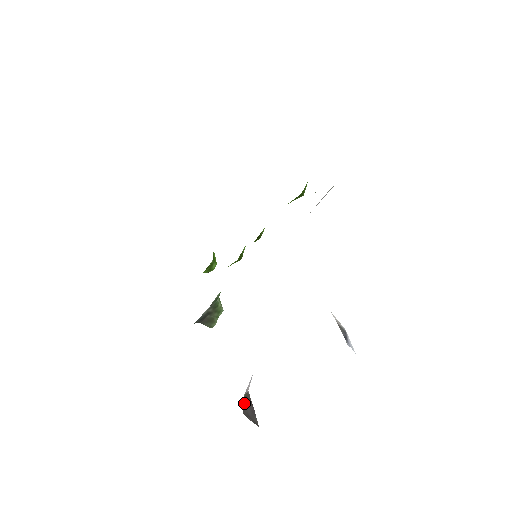
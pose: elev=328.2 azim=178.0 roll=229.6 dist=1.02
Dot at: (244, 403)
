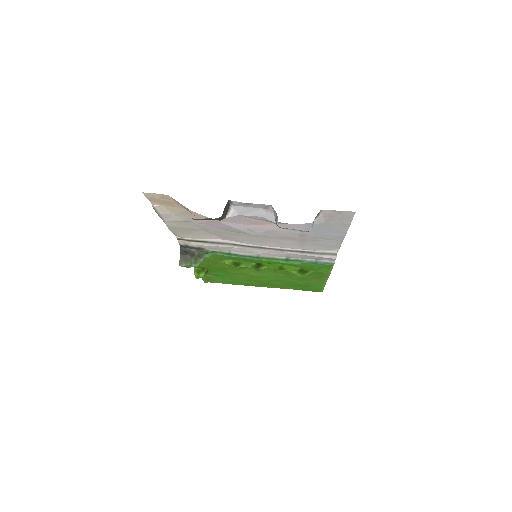
Dot at: (229, 205)
